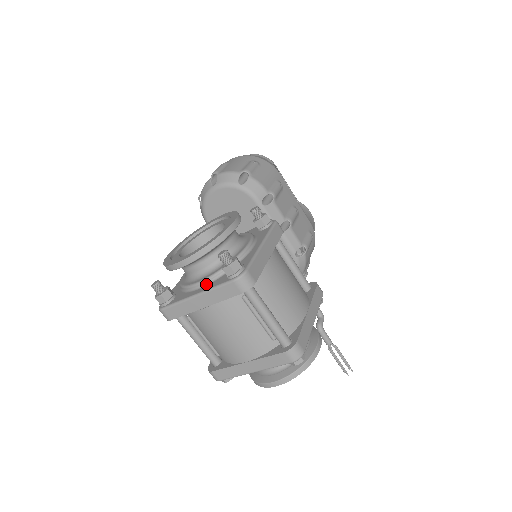
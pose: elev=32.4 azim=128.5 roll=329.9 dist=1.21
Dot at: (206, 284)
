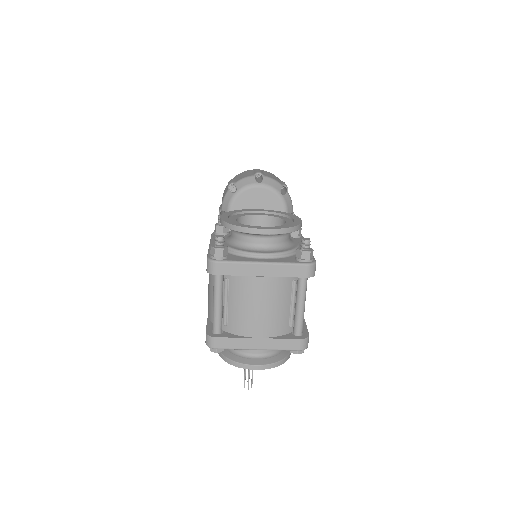
Dot at: (270, 258)
